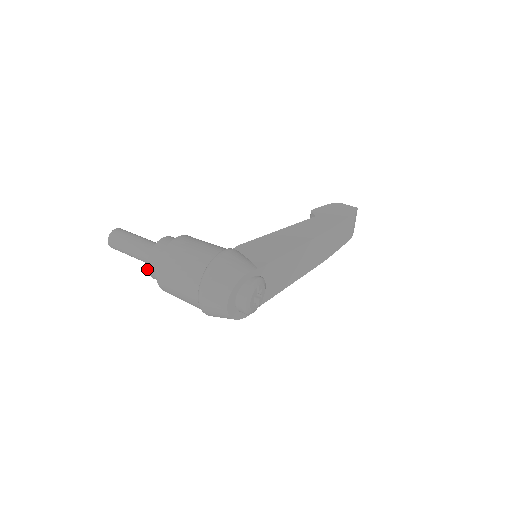
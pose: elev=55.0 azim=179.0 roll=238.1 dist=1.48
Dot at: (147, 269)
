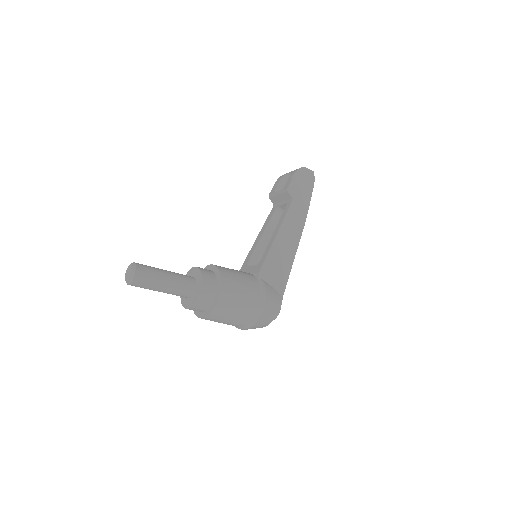
Dot at: occluded
